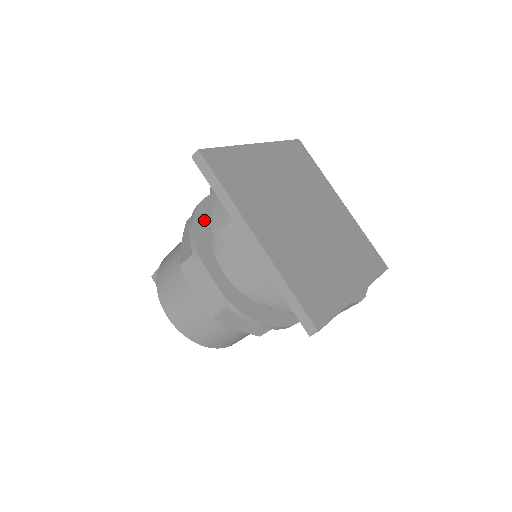
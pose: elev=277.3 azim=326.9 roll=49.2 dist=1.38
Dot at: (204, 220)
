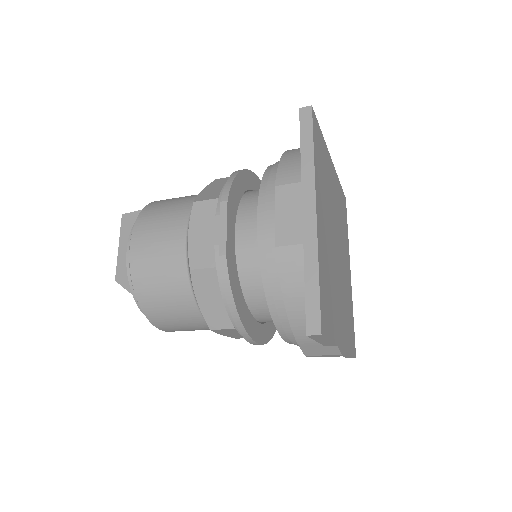
Dot at: (243, 183)
